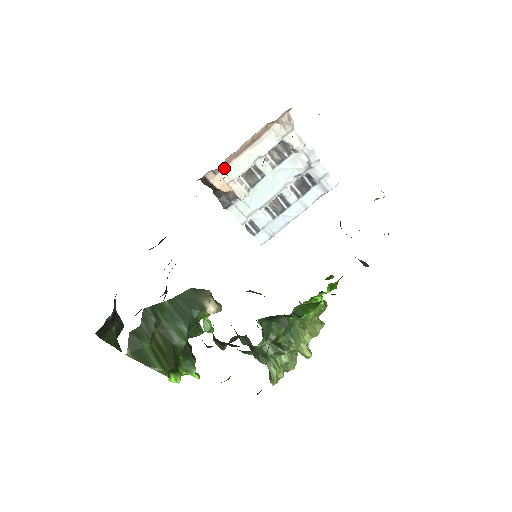
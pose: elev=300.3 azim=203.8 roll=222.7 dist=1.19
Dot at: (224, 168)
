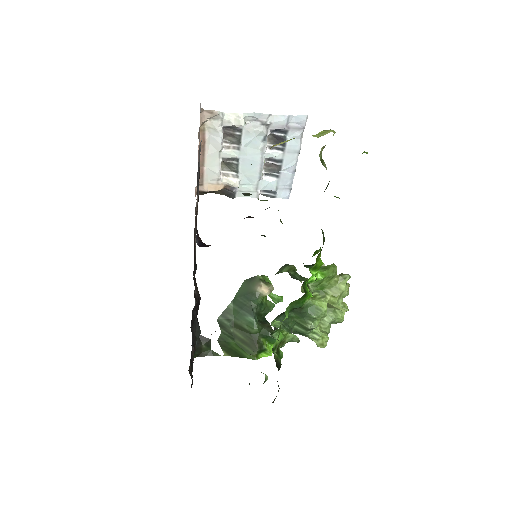
Dot at: (204, 177)
